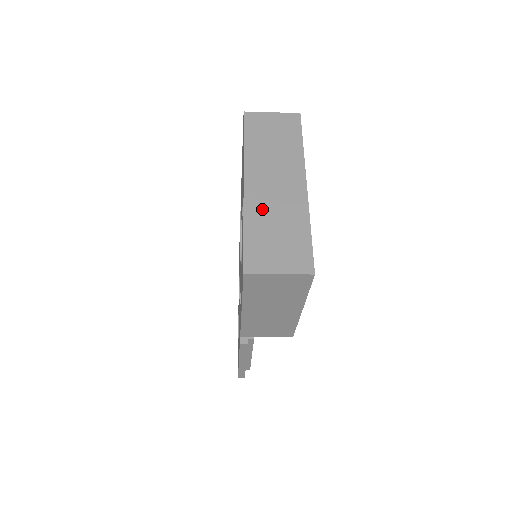
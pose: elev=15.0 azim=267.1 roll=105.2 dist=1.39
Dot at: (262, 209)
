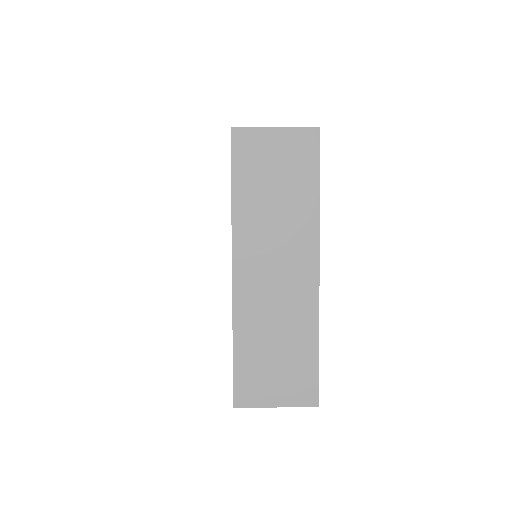
Dot at: (257, 314)
